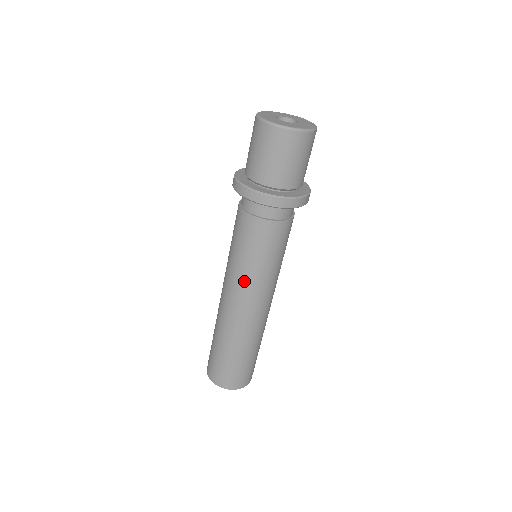
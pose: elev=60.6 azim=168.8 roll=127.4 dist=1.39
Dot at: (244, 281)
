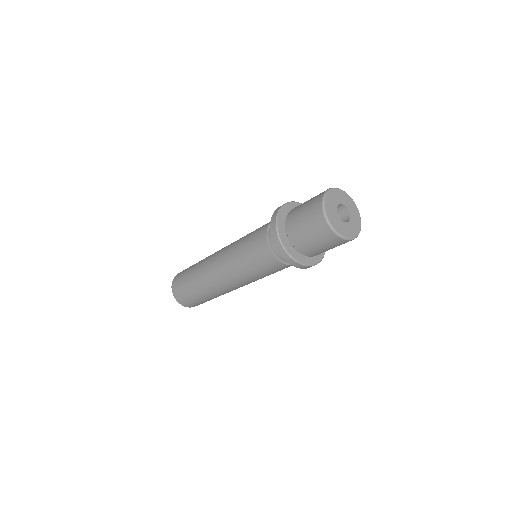
Dot at: (247, 281)
